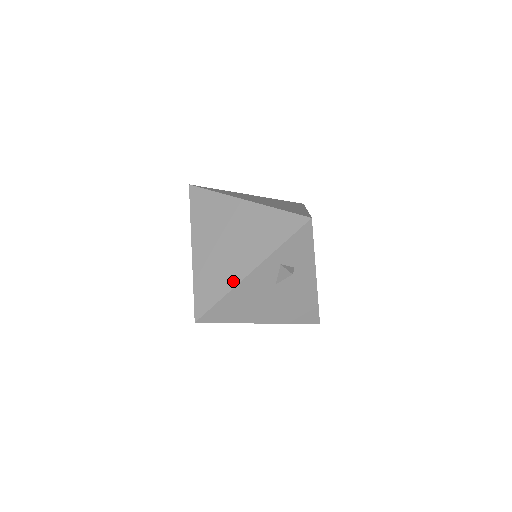
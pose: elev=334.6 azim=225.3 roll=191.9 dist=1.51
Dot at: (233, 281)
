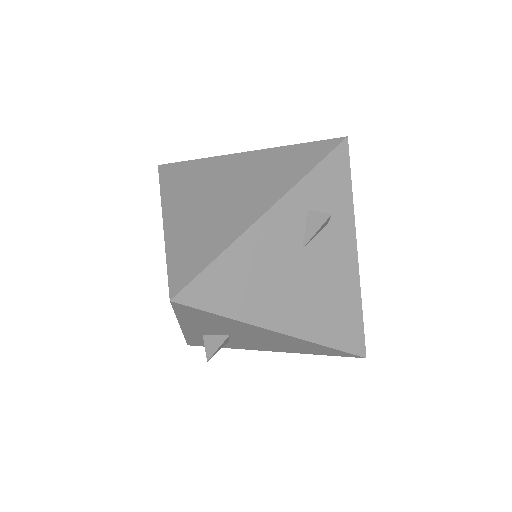
Dot at: (237, 230)
